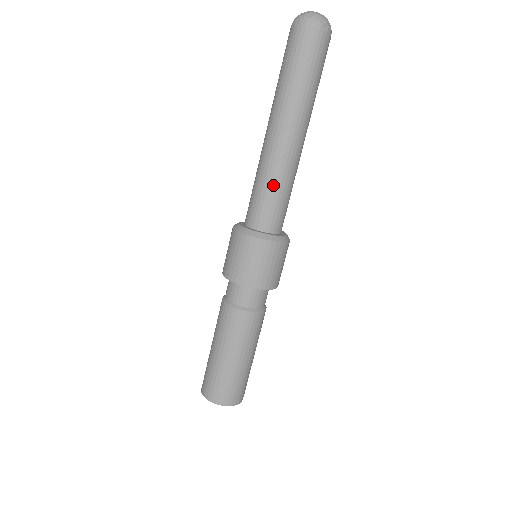
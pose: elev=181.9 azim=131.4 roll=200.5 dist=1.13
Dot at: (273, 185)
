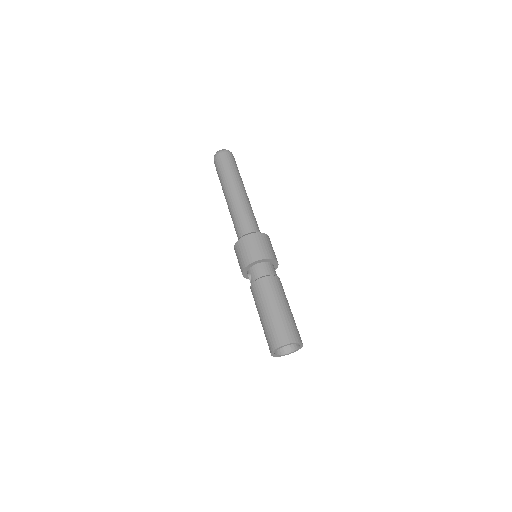
Dot at: (252, 213)
